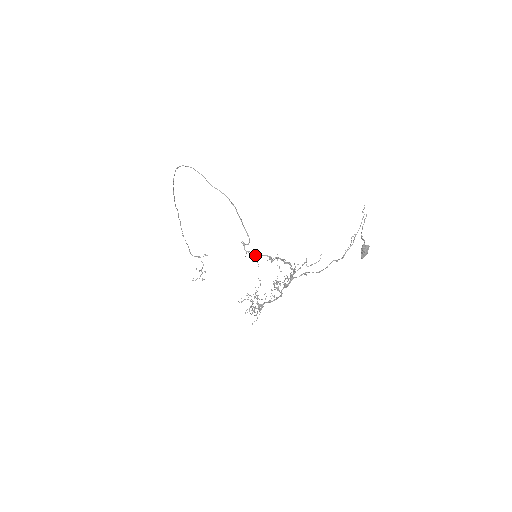
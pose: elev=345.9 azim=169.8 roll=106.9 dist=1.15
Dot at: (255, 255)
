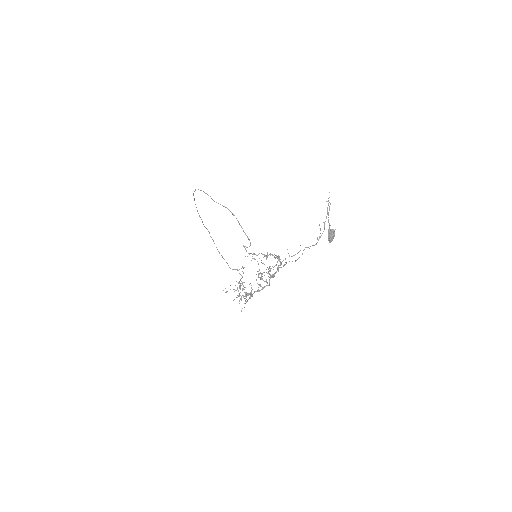
Dot at: occluded
